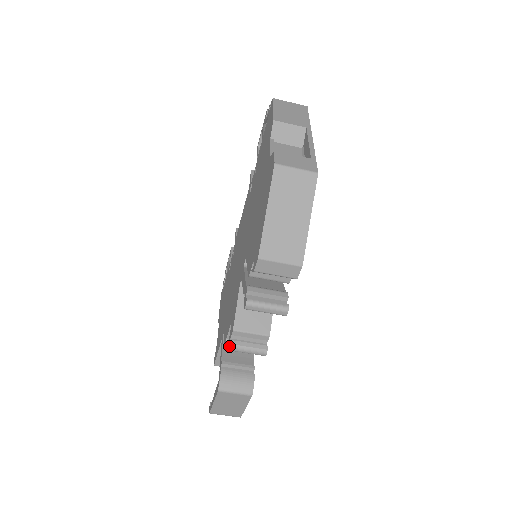
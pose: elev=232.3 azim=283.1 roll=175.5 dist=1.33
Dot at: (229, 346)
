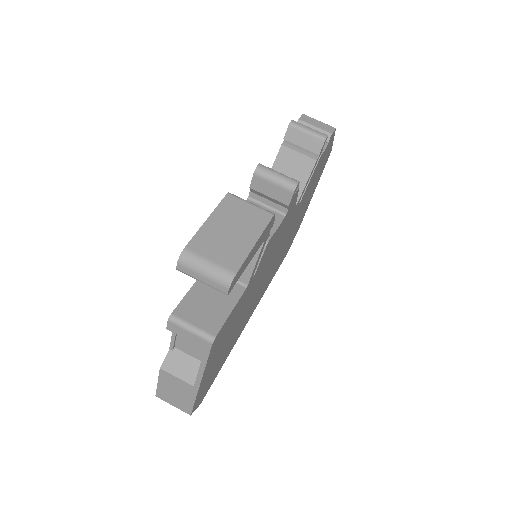
Dot at: (256, 168)
